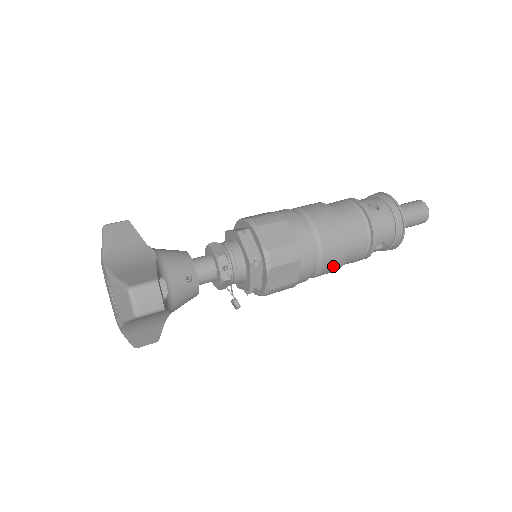
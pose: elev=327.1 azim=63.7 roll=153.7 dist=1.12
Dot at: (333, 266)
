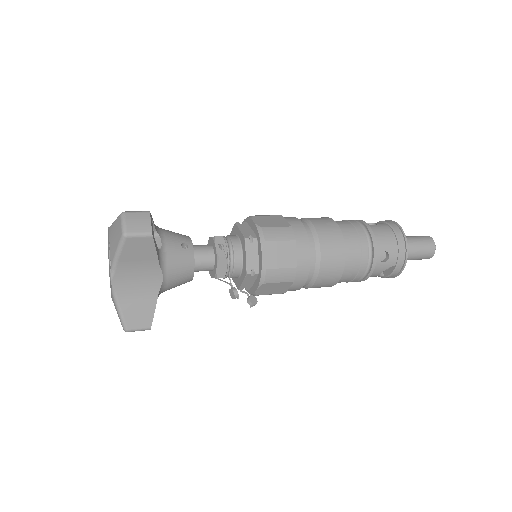
Dot at: (334, 262)
